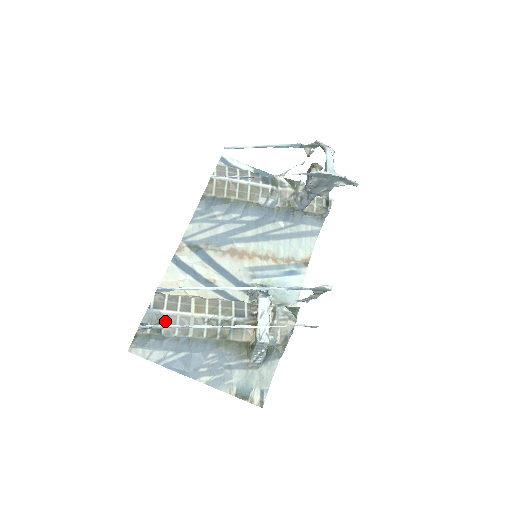
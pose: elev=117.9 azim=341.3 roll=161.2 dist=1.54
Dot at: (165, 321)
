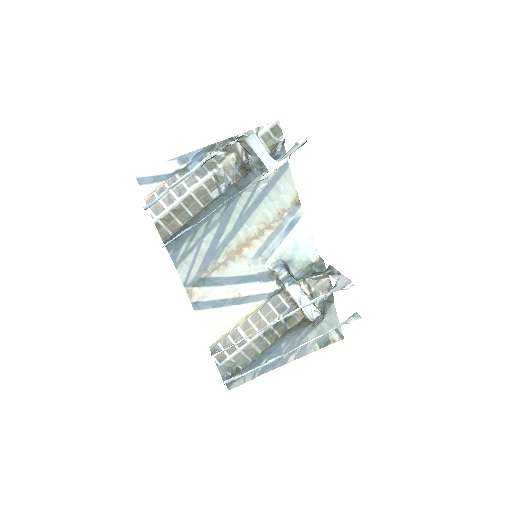
Dot at: (236, 362)
